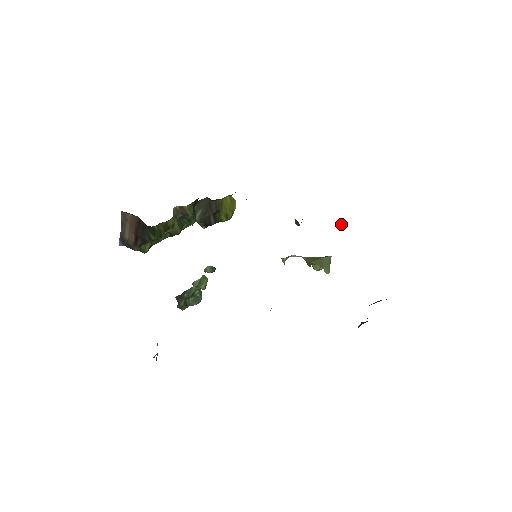
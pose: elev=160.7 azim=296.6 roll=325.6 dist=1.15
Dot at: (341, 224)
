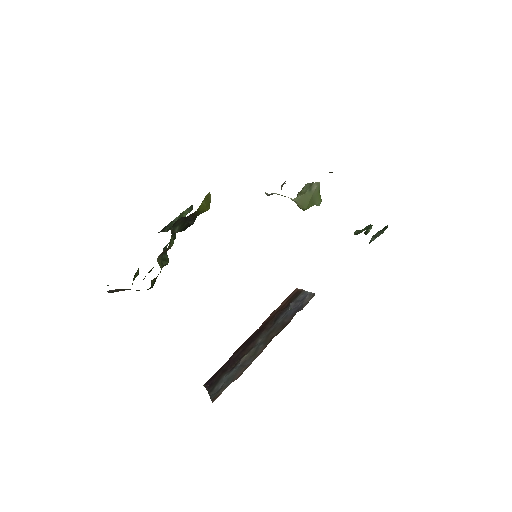
Dot at: (331, 172)
